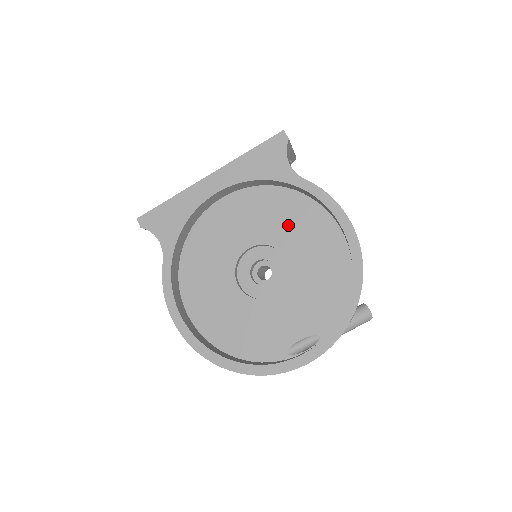
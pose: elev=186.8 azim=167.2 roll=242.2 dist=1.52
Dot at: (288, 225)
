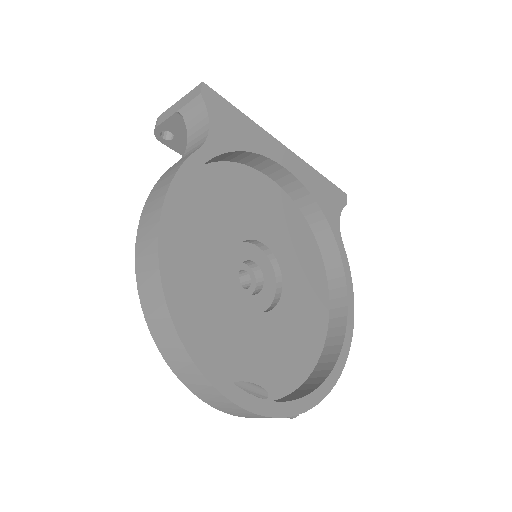
Dot at: (299, 262)
